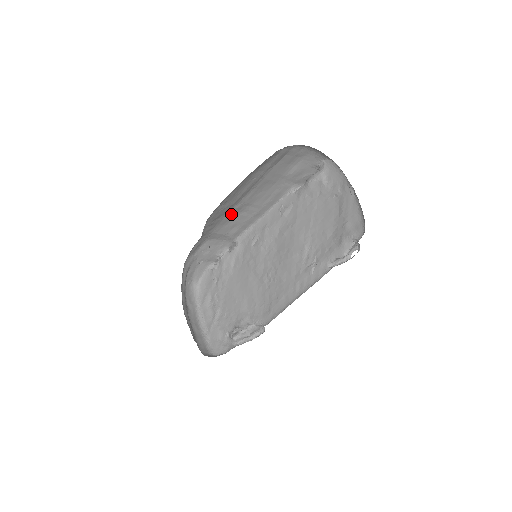
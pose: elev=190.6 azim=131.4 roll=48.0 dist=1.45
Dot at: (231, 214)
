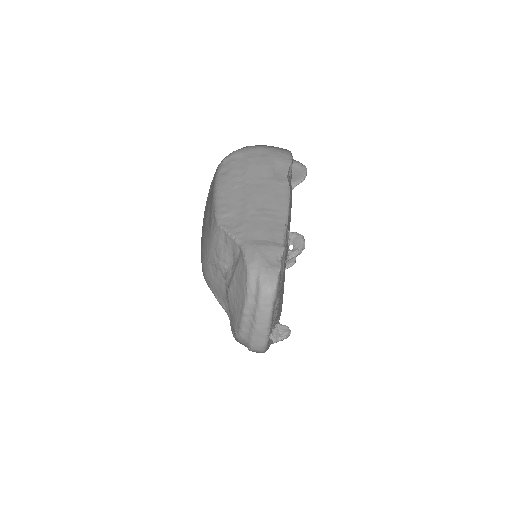
Dot at: (253, 220)
